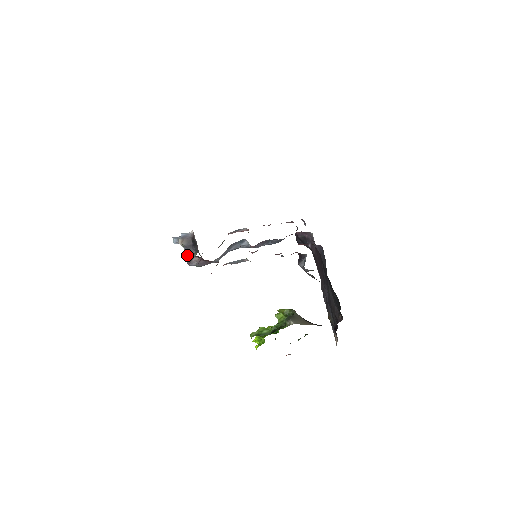
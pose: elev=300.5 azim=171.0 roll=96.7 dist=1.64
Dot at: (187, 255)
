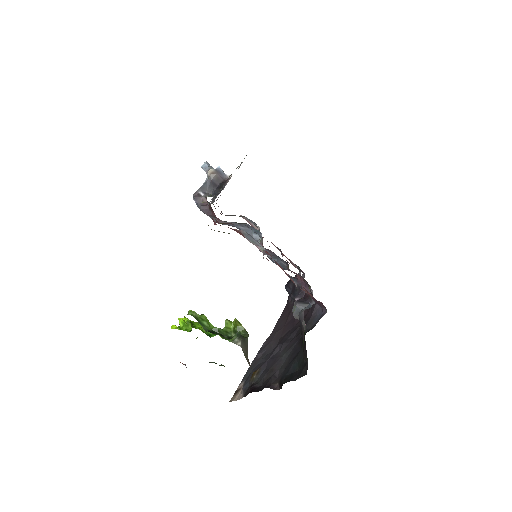
Dot at: (203, 188)
